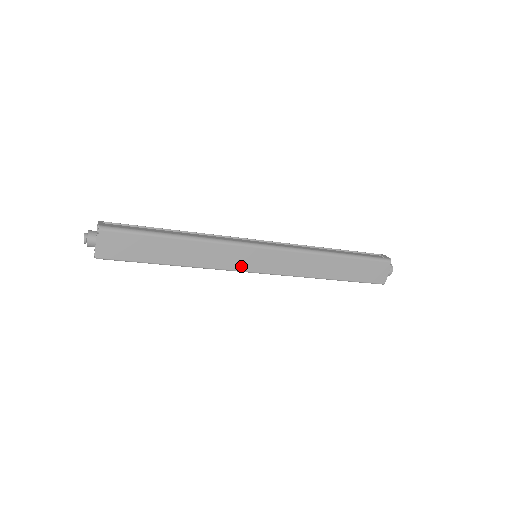
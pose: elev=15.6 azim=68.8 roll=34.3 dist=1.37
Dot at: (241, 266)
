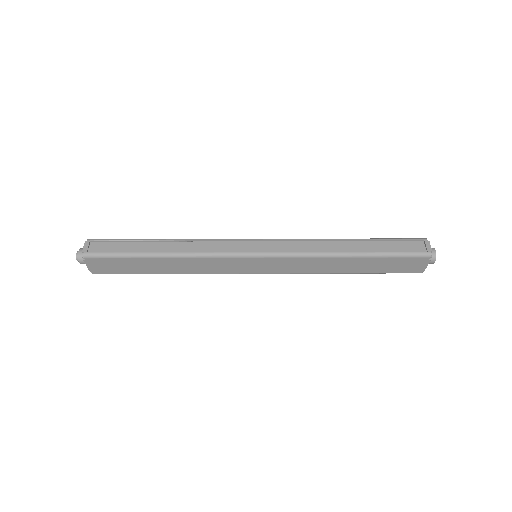
Dot at: (237, 270)
